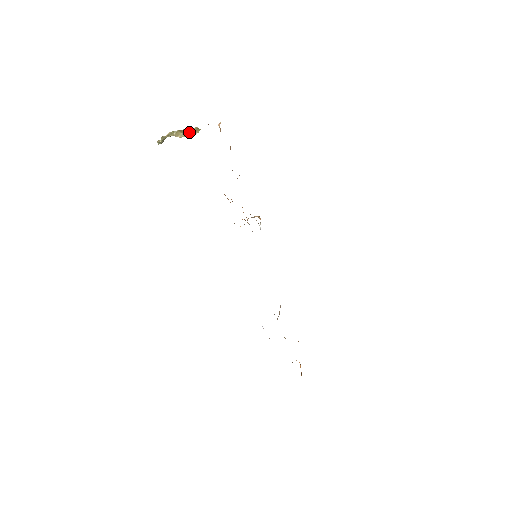
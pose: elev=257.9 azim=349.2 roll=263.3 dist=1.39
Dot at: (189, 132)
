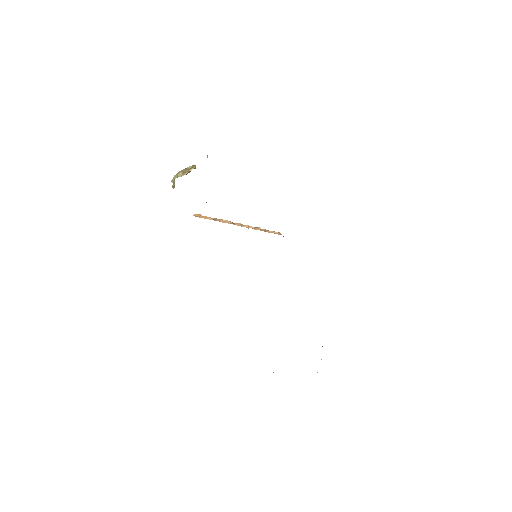
Dot at: (188, 170)
